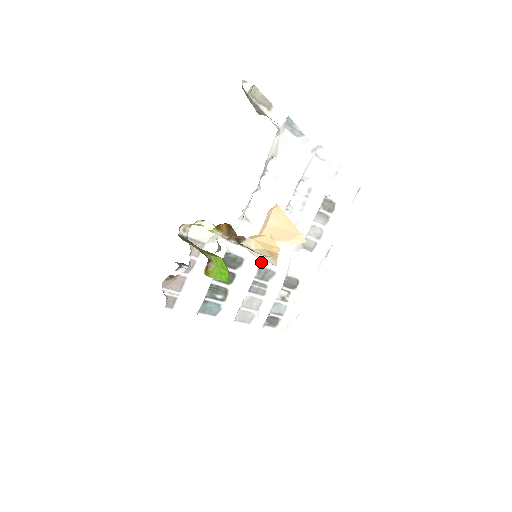
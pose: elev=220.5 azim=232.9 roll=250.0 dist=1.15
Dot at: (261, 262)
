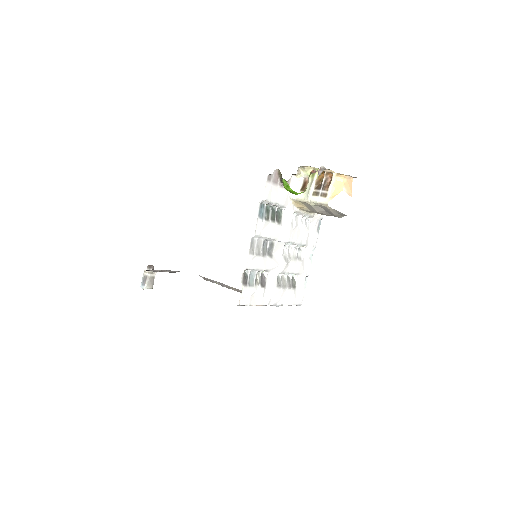
Dot at: (277, 240)
